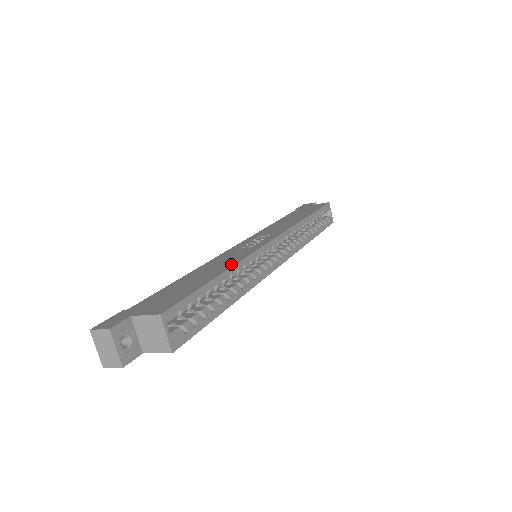
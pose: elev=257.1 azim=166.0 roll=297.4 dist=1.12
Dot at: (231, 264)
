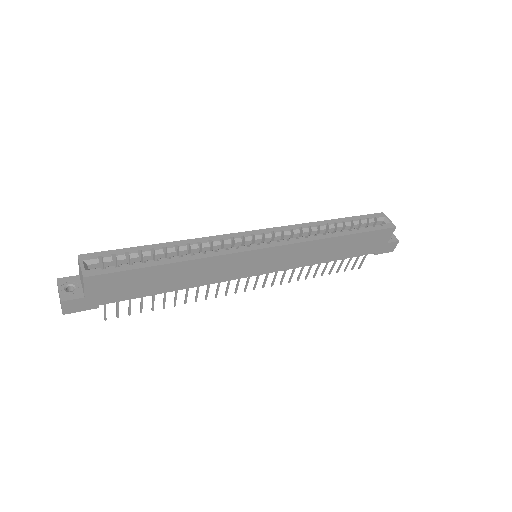
Dot at: (186, 243)
